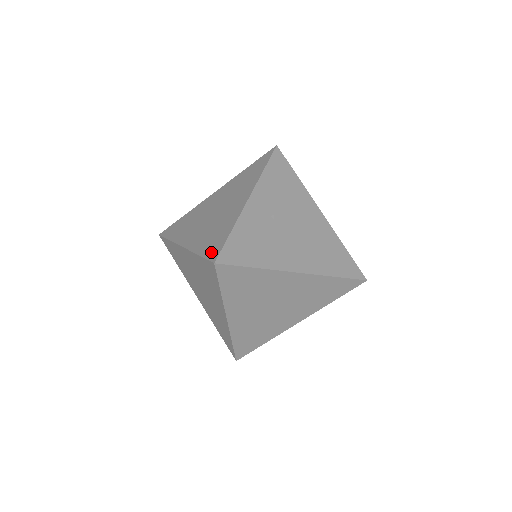
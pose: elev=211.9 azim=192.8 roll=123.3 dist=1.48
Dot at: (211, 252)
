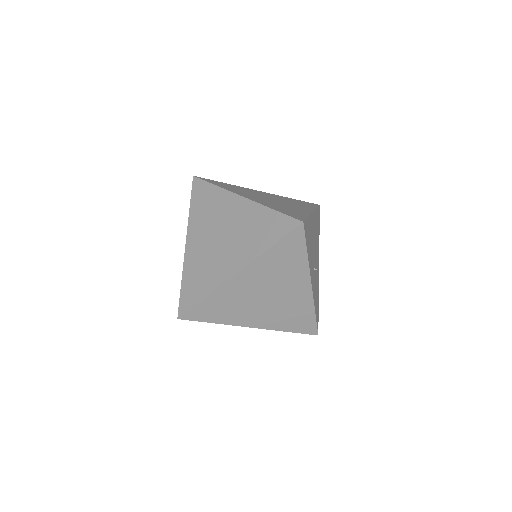
Dot at: (306, 330)
